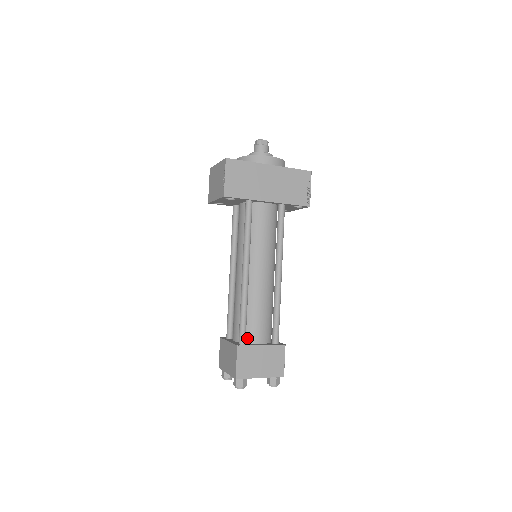
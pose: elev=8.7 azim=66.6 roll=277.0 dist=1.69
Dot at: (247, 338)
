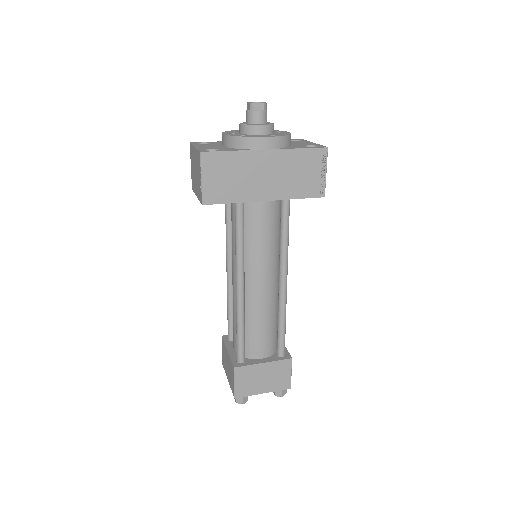
Dot at: (247, 353)
